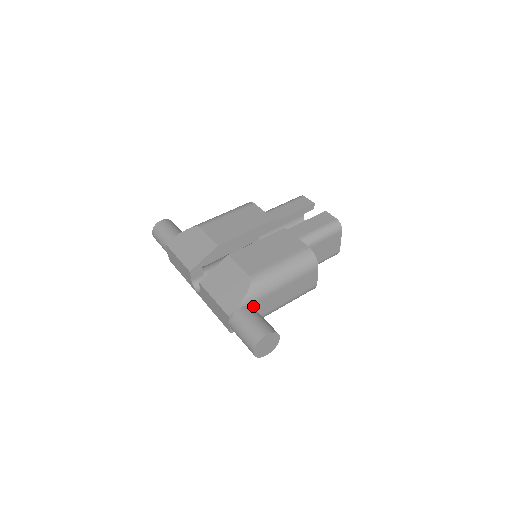
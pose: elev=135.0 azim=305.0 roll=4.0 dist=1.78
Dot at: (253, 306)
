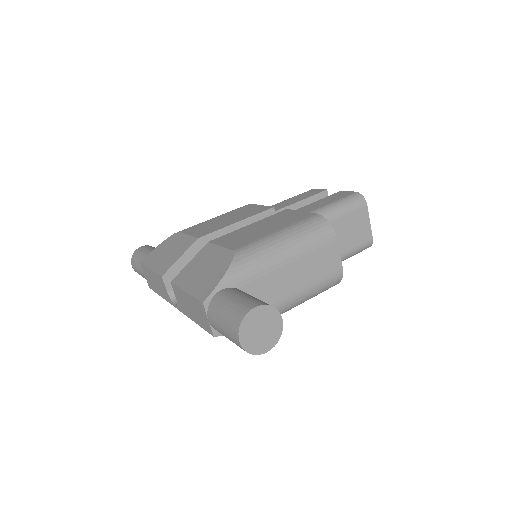
Dot at: occluded
